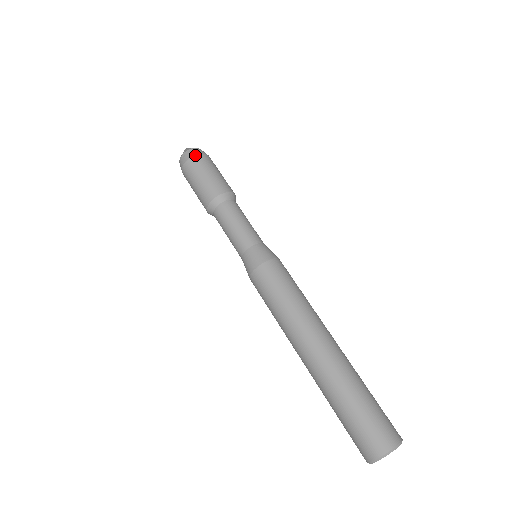
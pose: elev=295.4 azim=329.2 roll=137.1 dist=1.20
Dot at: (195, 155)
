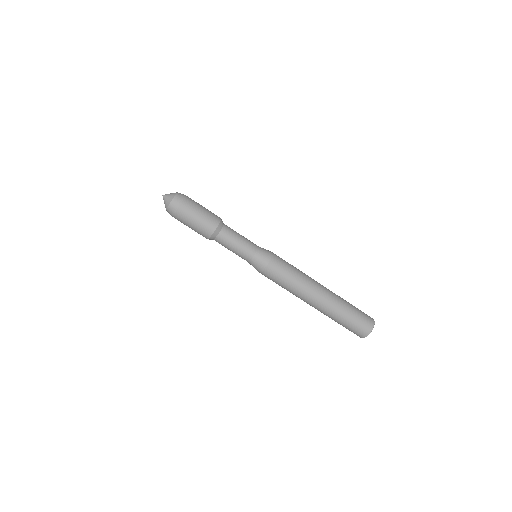
Dot at: (173, 216)
